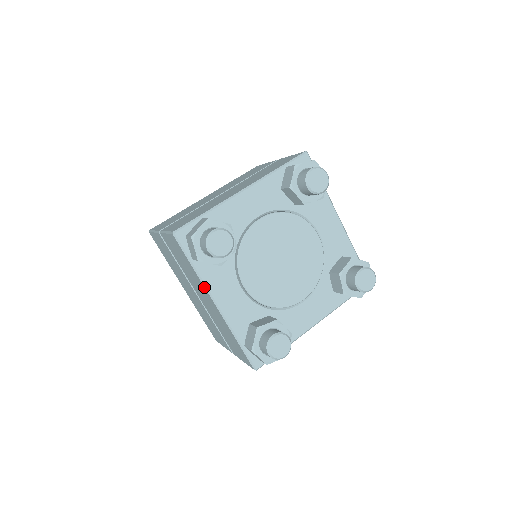
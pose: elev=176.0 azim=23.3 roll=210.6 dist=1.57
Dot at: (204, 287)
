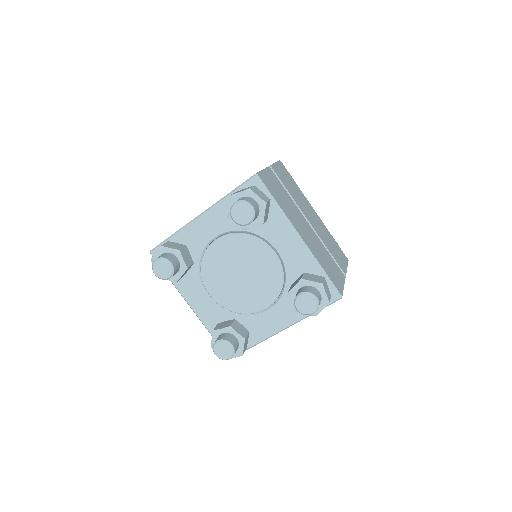
Dot at: (179, 292)
